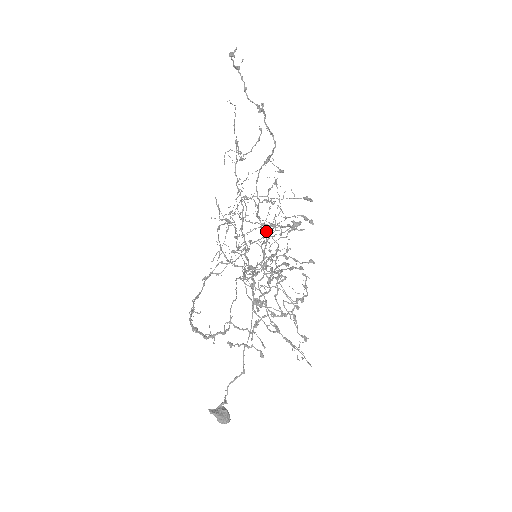
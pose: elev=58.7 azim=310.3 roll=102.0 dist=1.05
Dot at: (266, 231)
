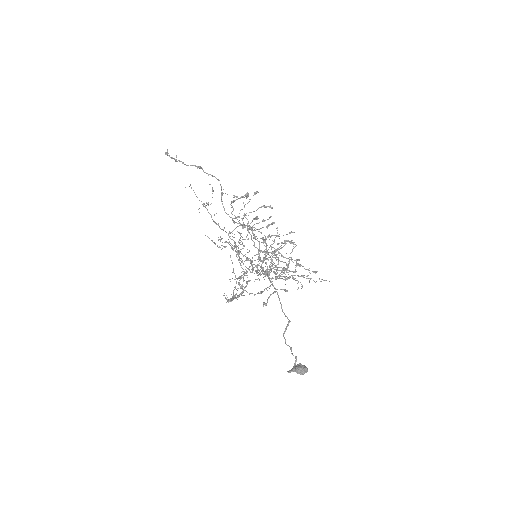
Dot at: (267, 258)
